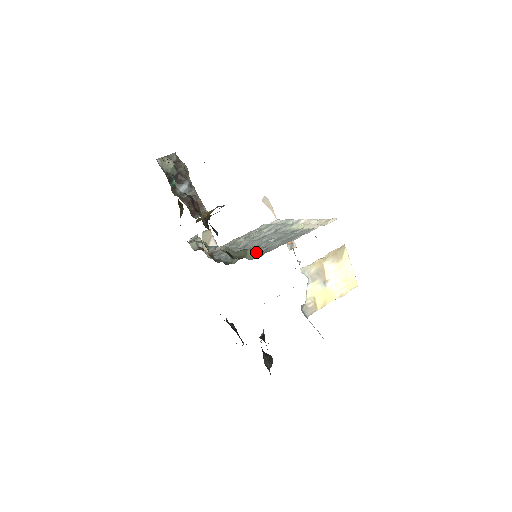
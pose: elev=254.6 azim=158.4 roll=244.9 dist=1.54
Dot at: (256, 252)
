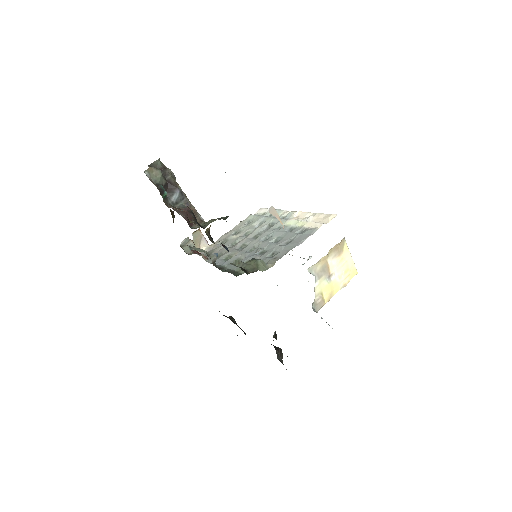
Dot at: (263, 259)
